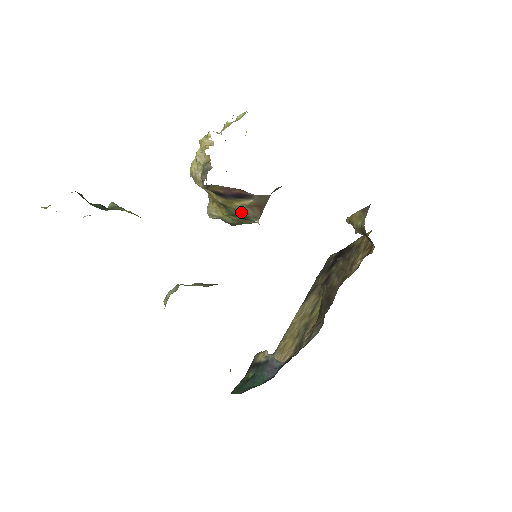
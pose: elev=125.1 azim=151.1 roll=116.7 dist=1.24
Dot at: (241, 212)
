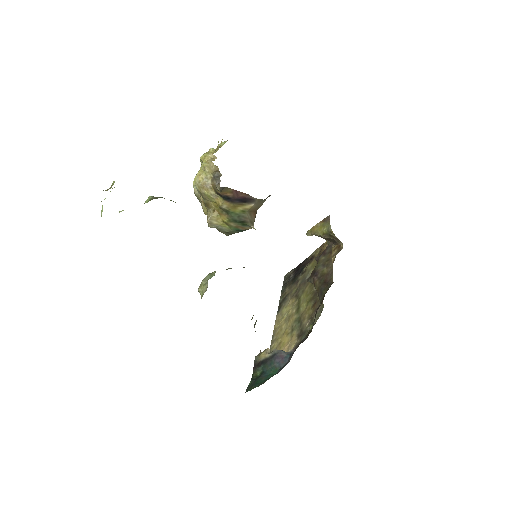
Dot at: (241, 217)
